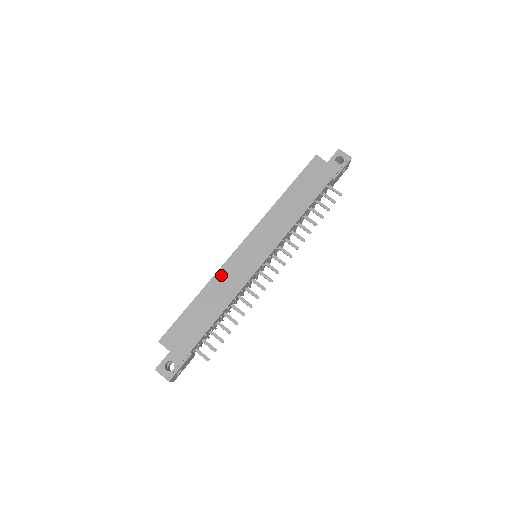
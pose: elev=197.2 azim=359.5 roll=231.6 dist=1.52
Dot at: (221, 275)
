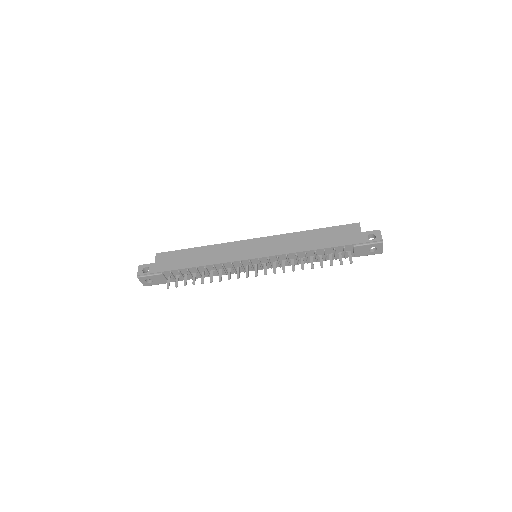
Dot at: (222, 247)
